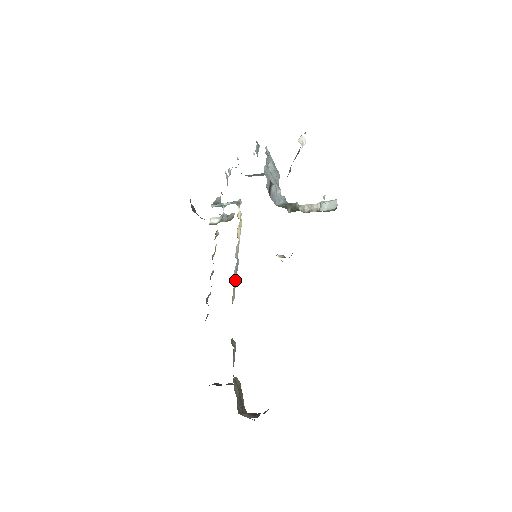
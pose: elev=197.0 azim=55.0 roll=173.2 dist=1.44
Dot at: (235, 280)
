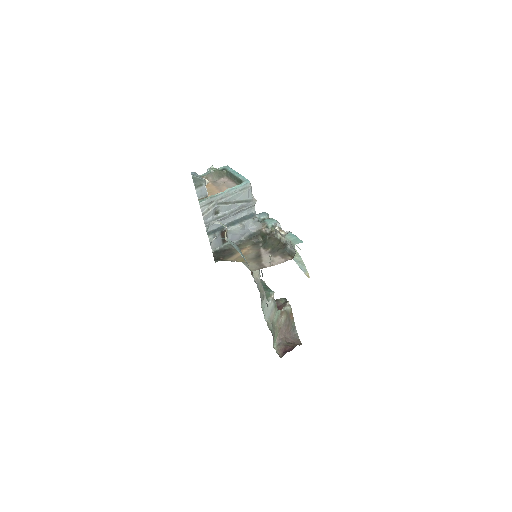
Dot at: occluded
